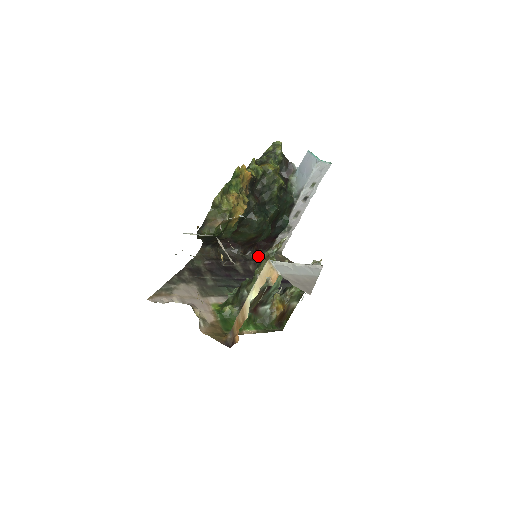
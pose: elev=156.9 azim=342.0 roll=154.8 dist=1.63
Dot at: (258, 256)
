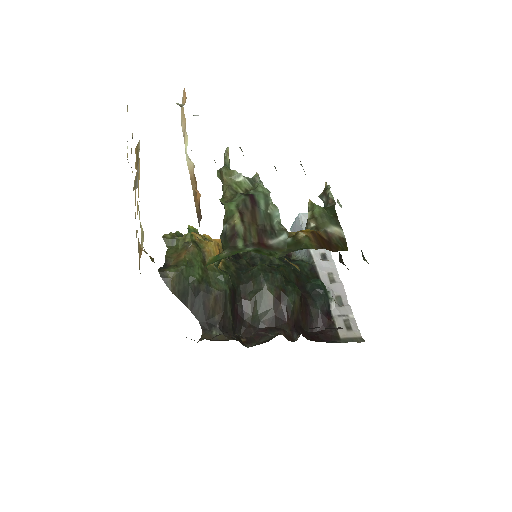
Dot at: occluded
